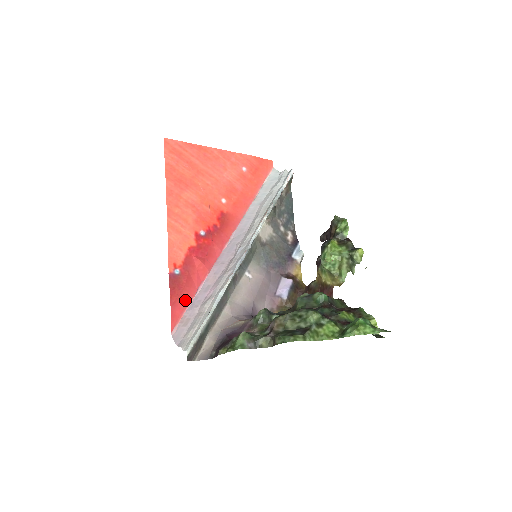
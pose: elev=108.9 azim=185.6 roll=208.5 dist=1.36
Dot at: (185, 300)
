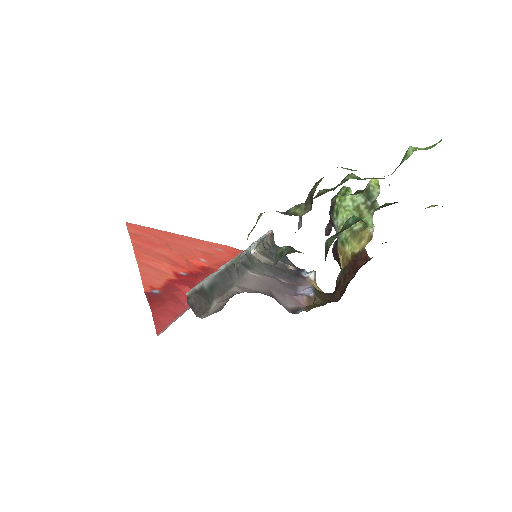
Dot at: (172, 312)
